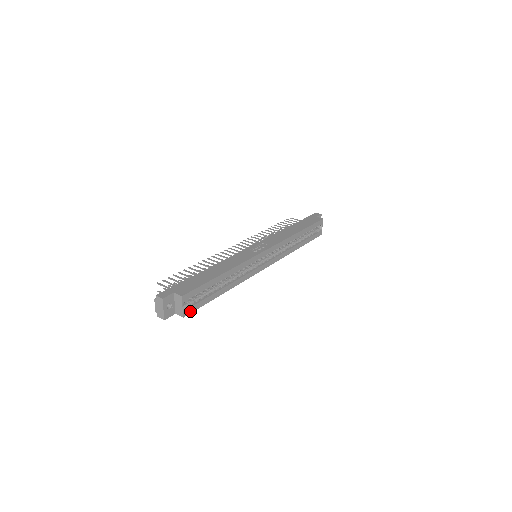
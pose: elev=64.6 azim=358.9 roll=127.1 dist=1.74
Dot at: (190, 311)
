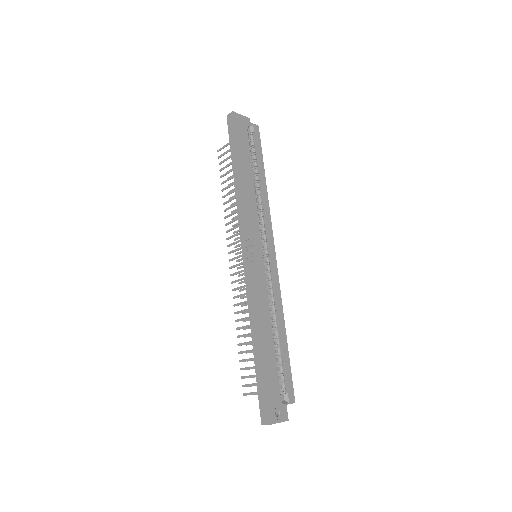
Dot at: (292, 391)
